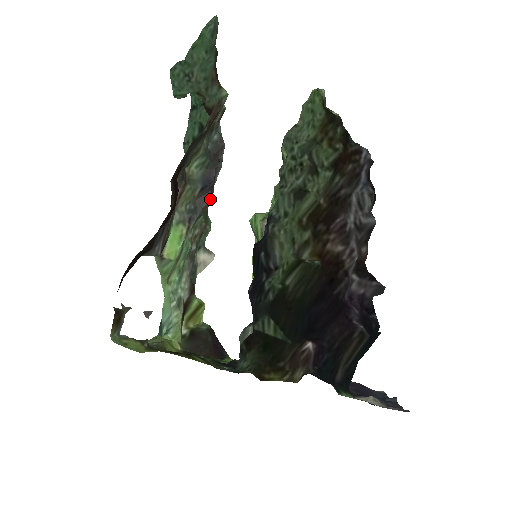
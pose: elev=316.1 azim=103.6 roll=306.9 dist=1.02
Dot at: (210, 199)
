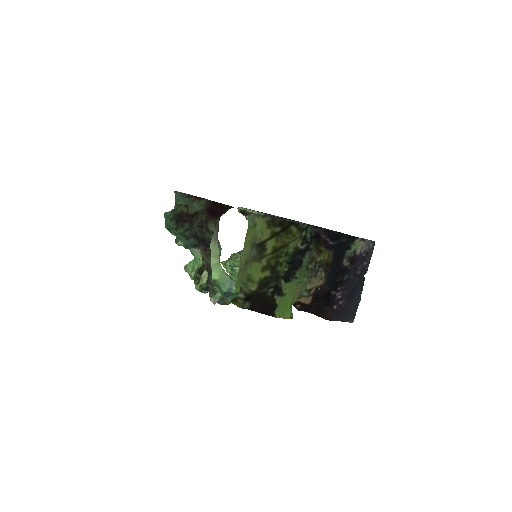
Dot at: occluded
